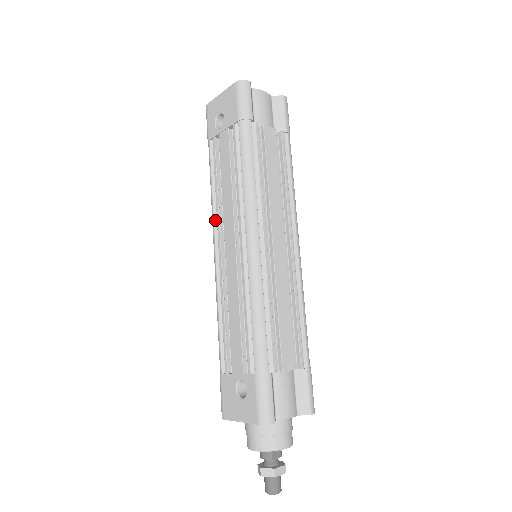
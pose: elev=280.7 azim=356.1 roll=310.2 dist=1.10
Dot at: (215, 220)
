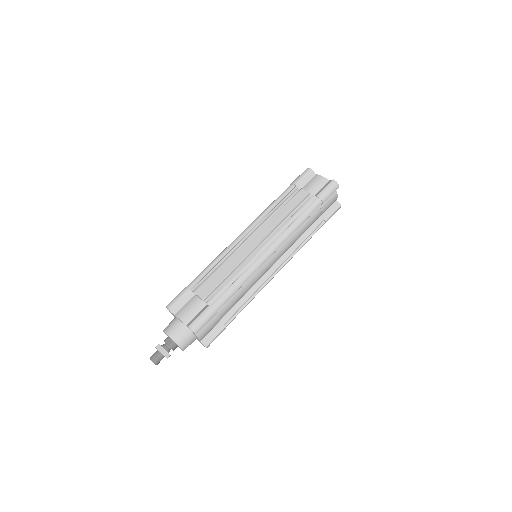
Dot at: occluded
